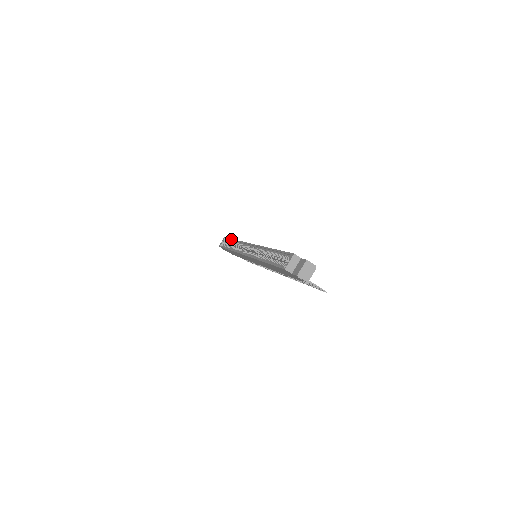
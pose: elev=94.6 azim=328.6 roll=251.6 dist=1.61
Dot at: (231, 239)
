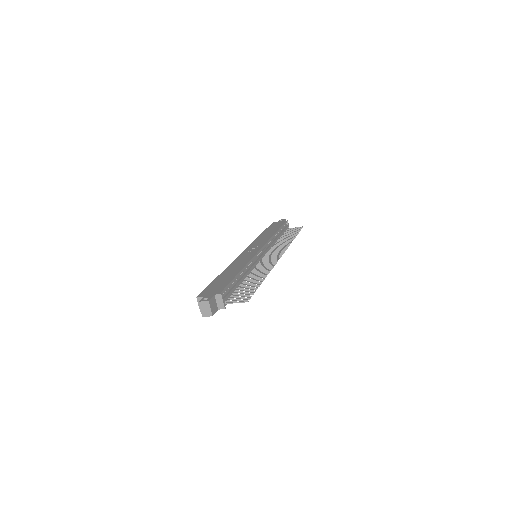
Dot at: (264, 231)
